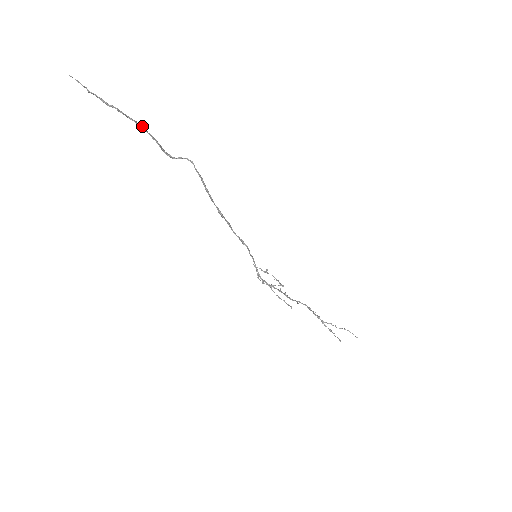
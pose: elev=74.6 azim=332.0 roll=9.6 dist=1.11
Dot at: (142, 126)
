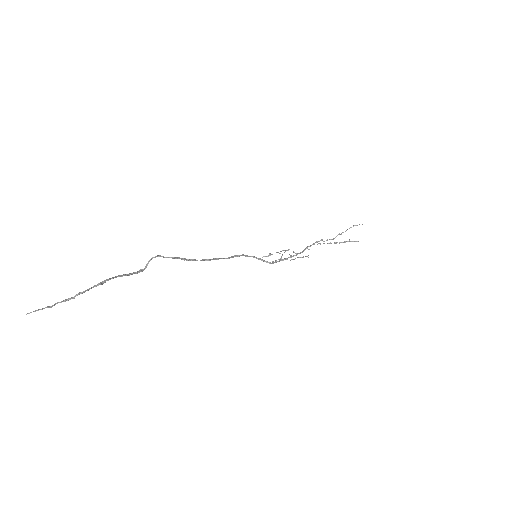
Dot at: (106, 280)
